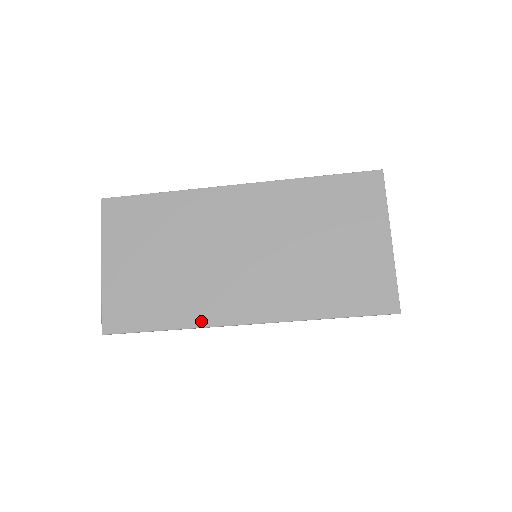
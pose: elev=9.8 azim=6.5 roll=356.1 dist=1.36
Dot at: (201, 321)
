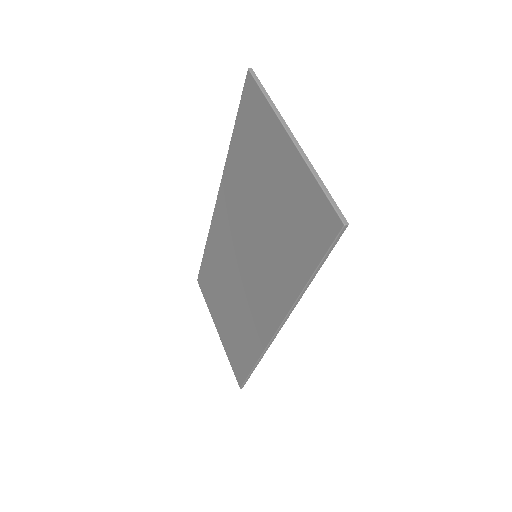
Dot at: (260, 347)
